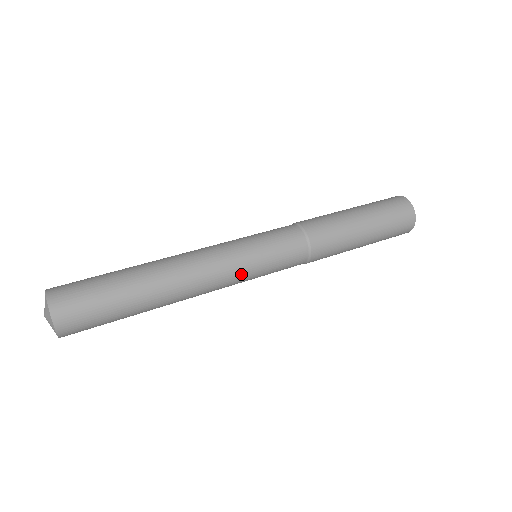
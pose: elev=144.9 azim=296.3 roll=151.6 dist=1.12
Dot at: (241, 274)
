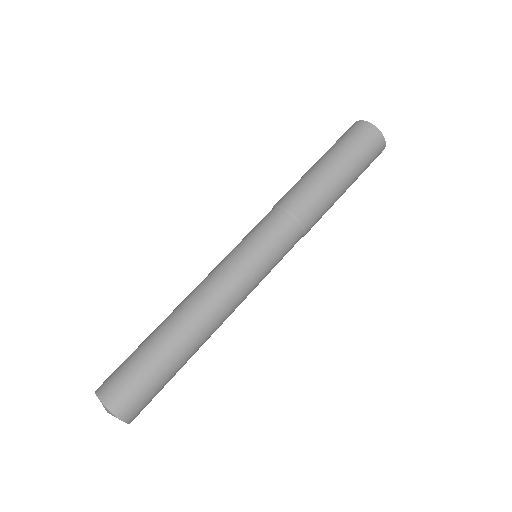
Dot at: (251, 283)
